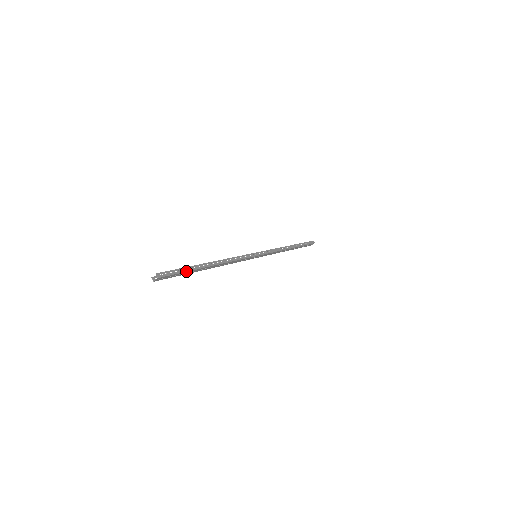
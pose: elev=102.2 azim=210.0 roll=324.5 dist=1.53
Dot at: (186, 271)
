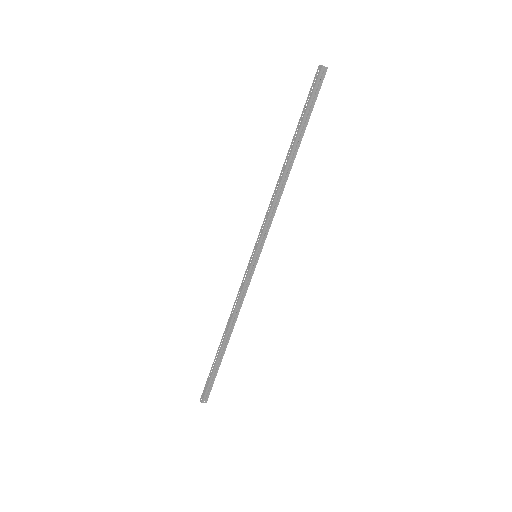
Dot at: (310, 114)
